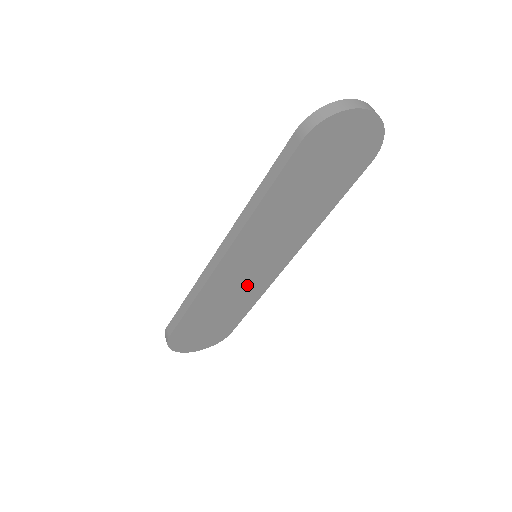
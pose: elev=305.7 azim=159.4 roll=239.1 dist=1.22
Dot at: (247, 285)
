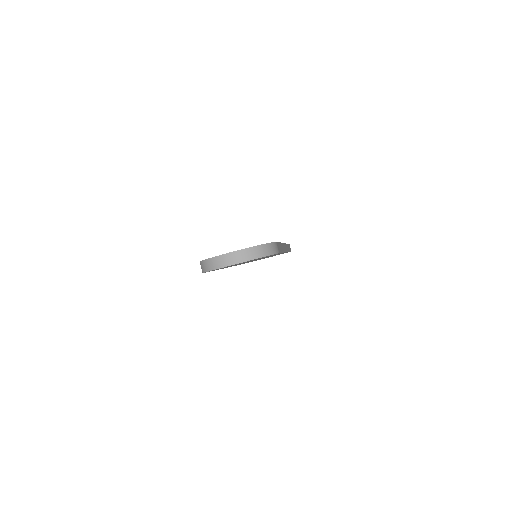
Dot at: occluded
